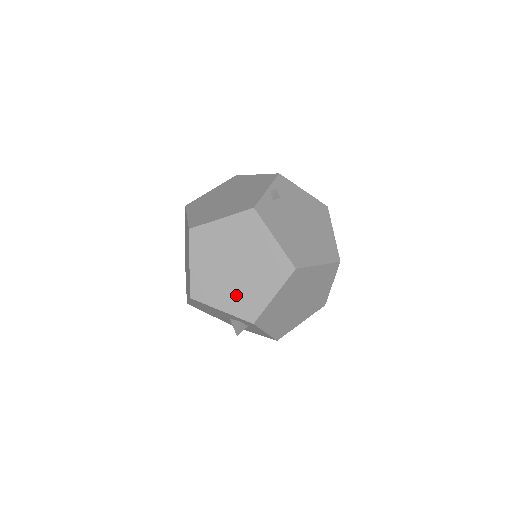
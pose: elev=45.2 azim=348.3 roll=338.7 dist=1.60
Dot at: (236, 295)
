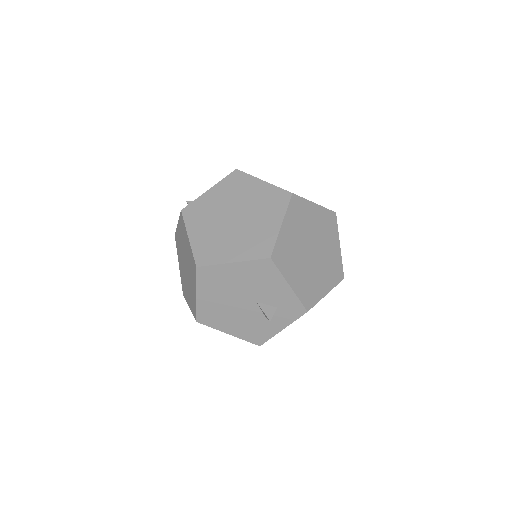
Dot at: (305, 277)
